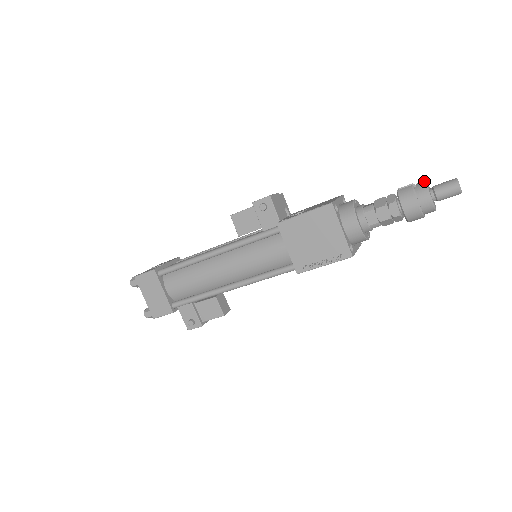
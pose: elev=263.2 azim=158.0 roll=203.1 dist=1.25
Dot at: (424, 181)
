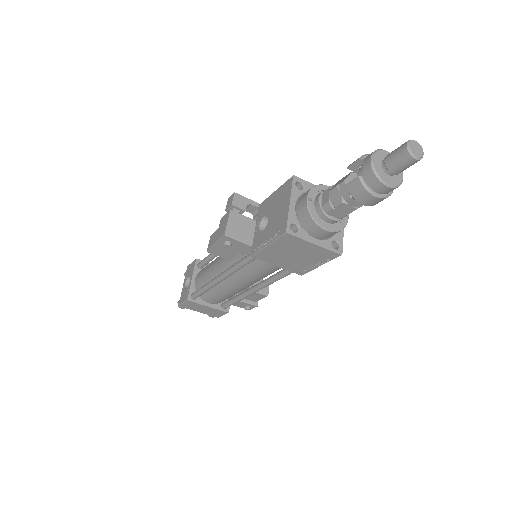
Dot at: (370, 164)
